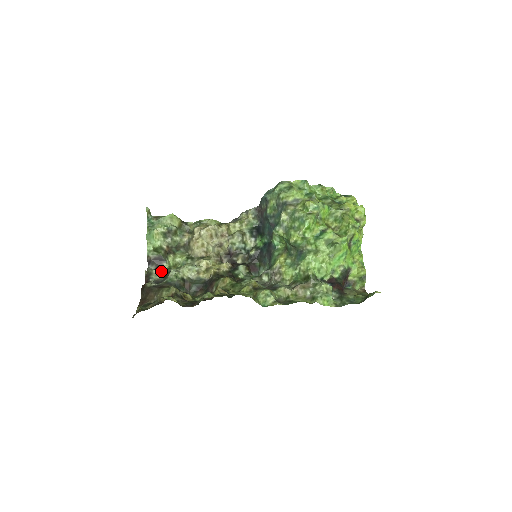
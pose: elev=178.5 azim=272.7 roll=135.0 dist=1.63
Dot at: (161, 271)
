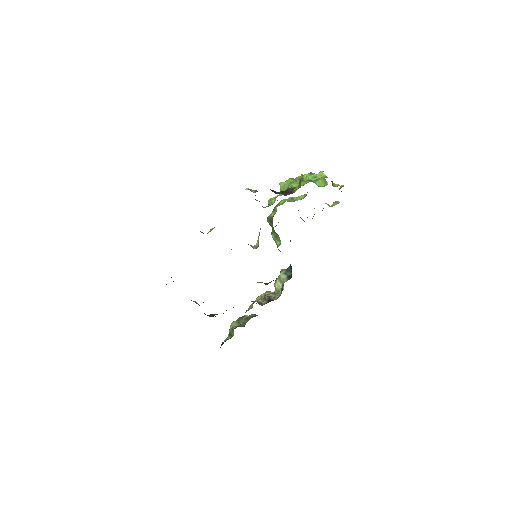
Dot at: occluded
